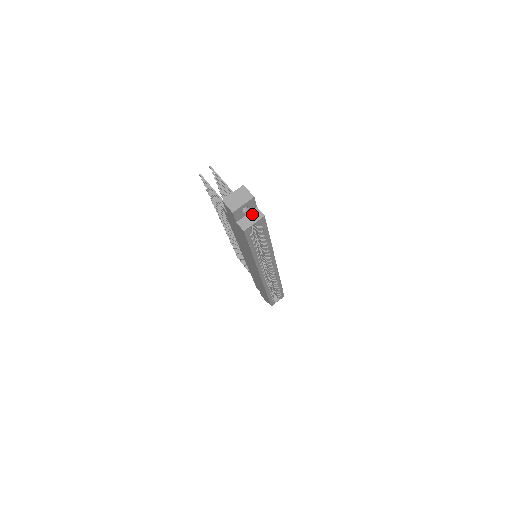
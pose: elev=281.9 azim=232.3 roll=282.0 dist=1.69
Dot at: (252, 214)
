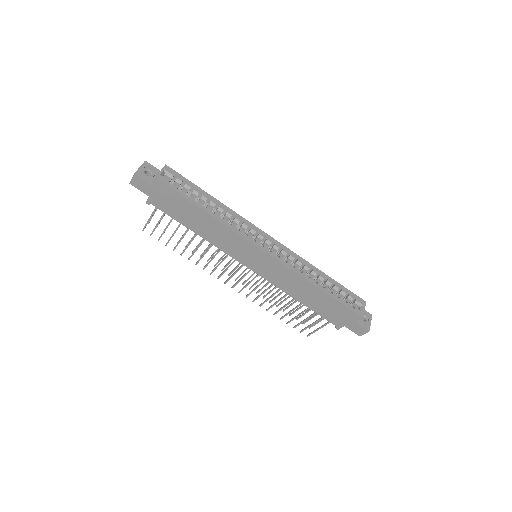
Dot at: occluded
